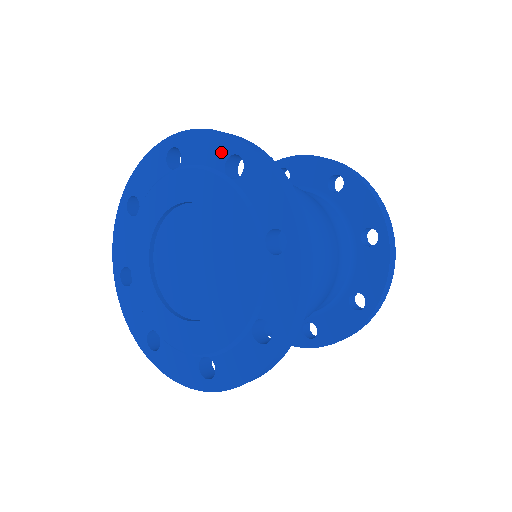
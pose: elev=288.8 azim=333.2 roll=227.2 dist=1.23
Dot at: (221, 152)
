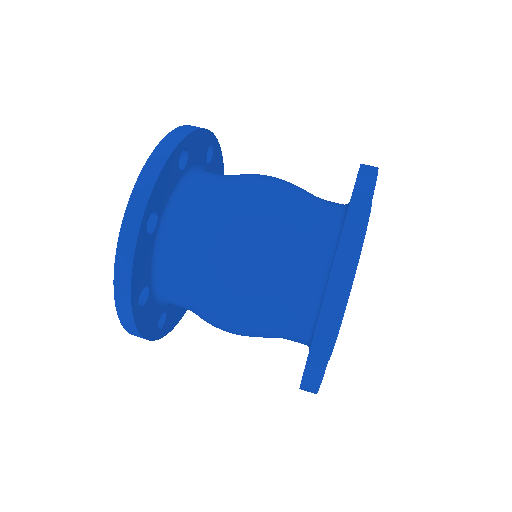
Dot at: occluded
